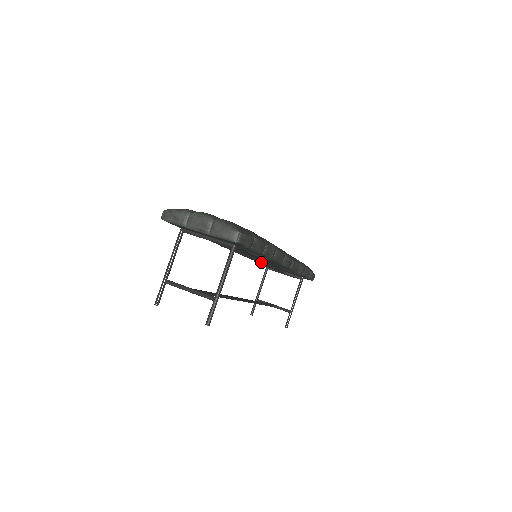
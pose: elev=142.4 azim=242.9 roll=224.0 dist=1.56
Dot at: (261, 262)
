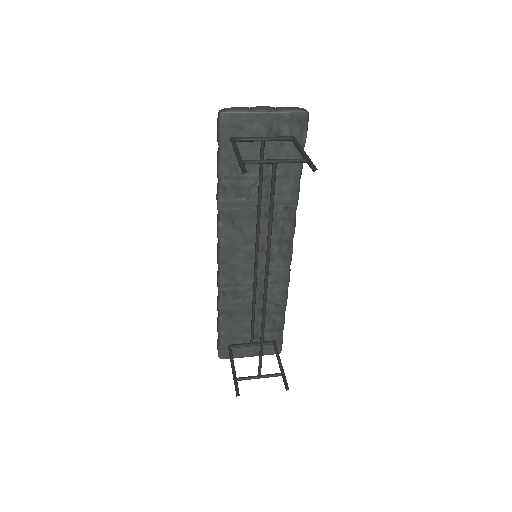
Dot at: (257, 274)
